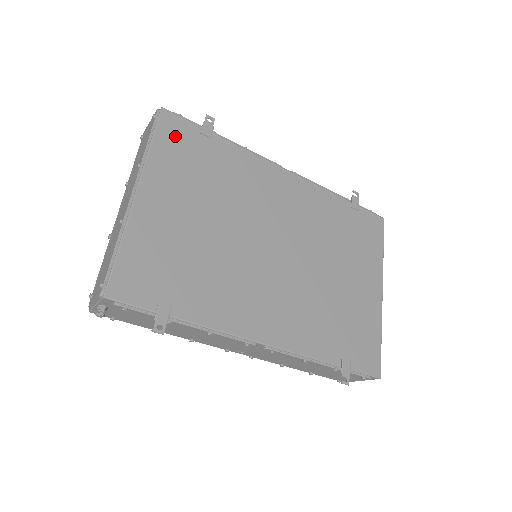
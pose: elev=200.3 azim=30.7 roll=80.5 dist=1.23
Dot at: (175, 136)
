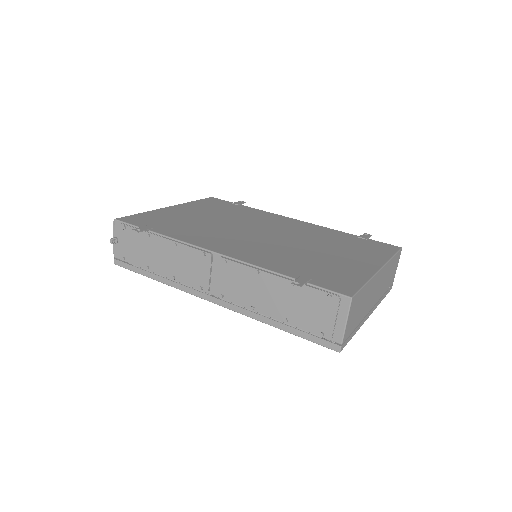
Dot at: (212, 202)
